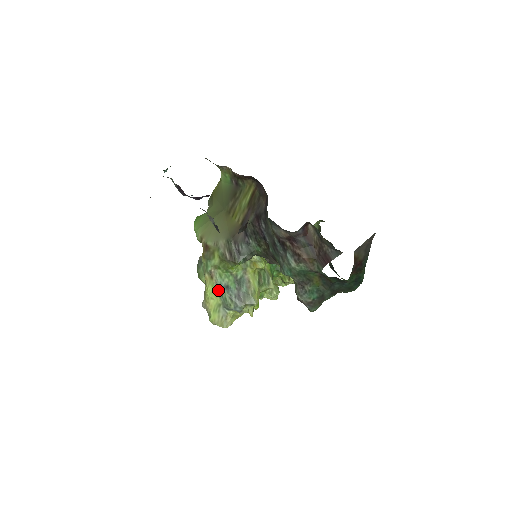
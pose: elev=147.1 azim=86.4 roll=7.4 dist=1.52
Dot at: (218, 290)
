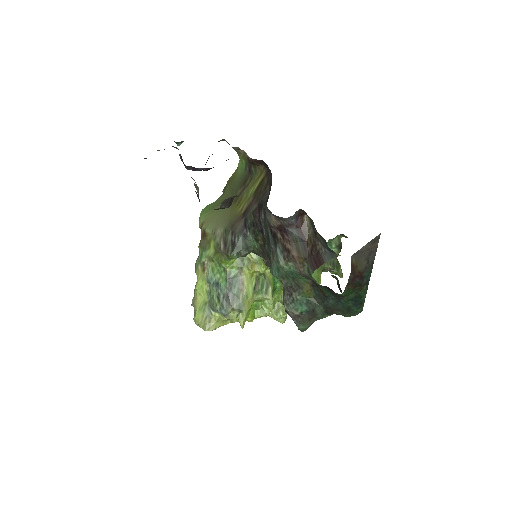
Dot at: (207, 286)
